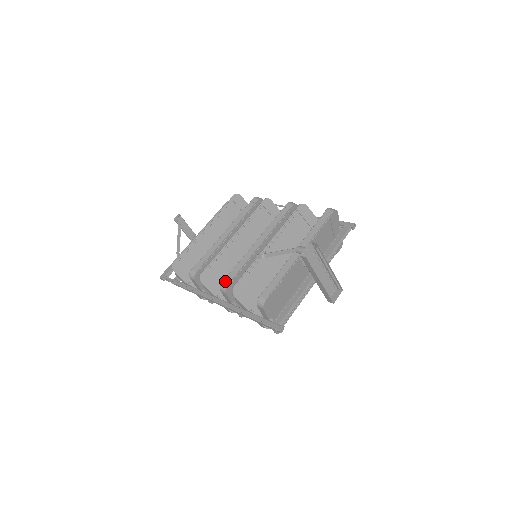
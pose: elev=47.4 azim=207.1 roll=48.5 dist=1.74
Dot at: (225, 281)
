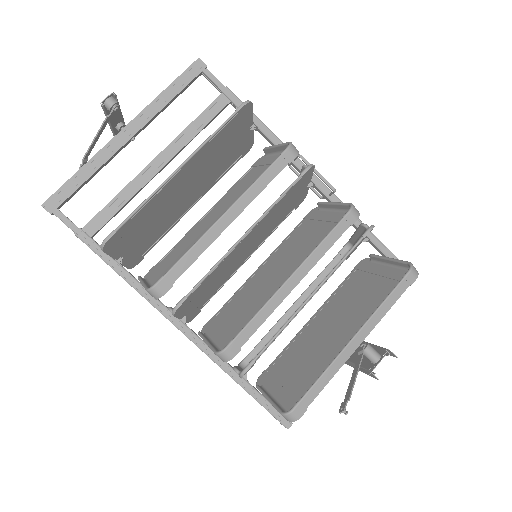
Dot at: (231, 349)
